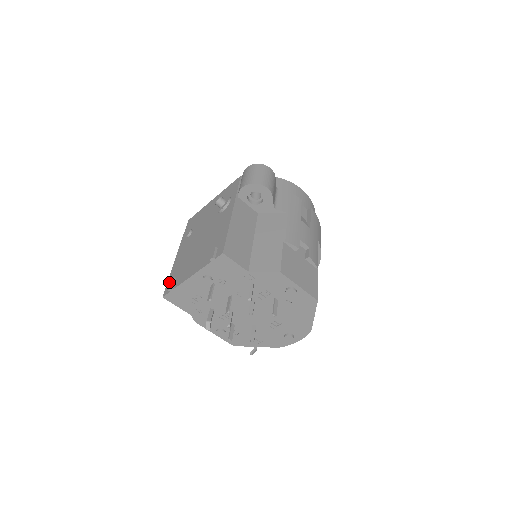
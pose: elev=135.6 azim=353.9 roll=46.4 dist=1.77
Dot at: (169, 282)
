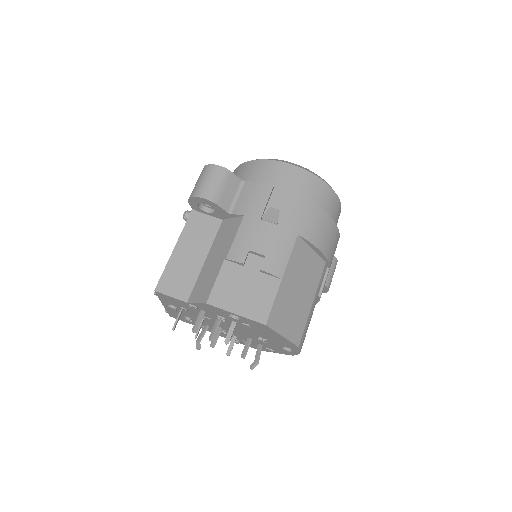
Dot at: occluded
